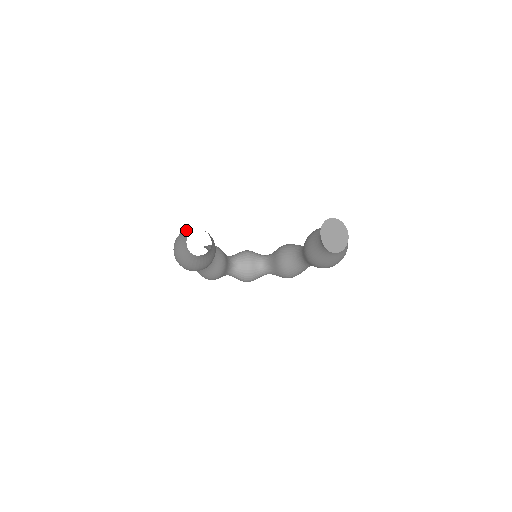
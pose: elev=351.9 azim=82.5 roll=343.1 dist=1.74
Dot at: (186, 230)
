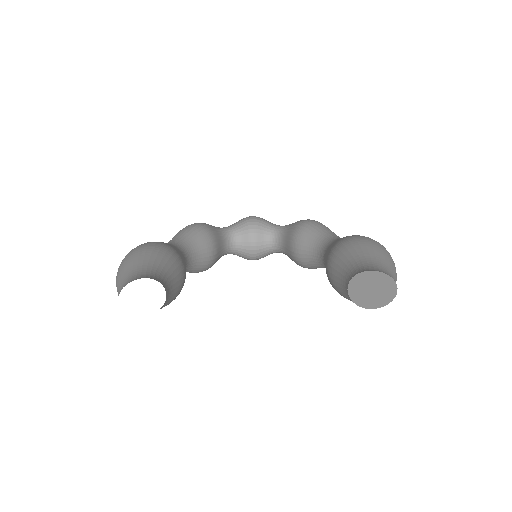
Dot at: (127, 264)
